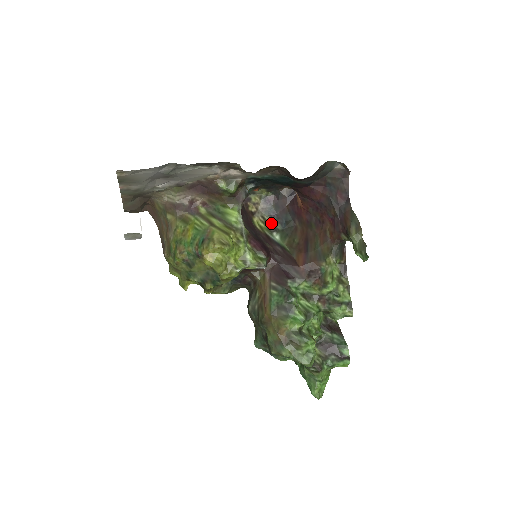
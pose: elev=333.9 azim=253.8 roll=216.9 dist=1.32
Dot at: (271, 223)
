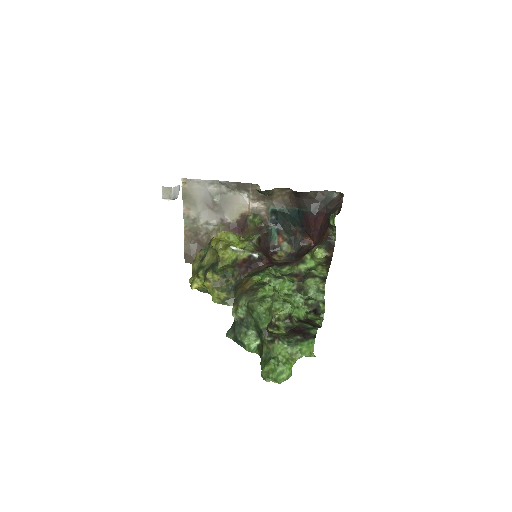
Dot at: occluded
